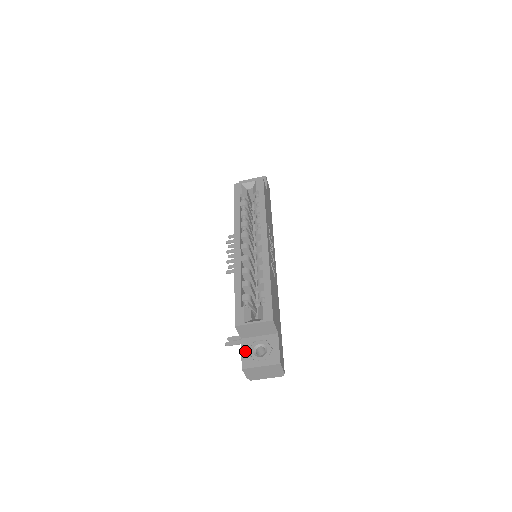
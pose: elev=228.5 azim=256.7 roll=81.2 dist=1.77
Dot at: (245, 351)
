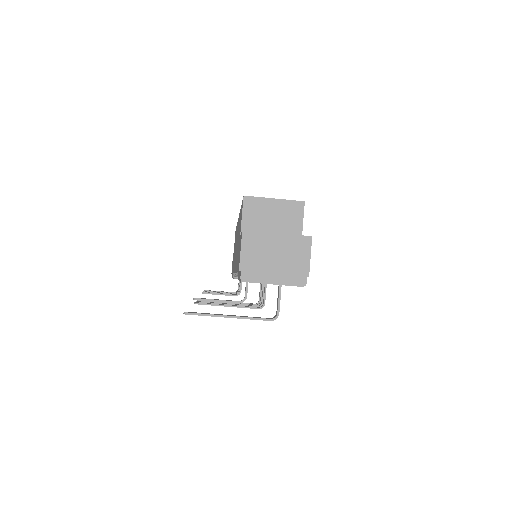
Dot at: occluded
